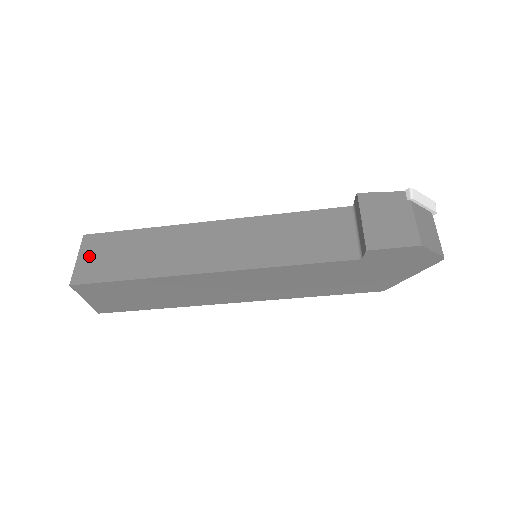
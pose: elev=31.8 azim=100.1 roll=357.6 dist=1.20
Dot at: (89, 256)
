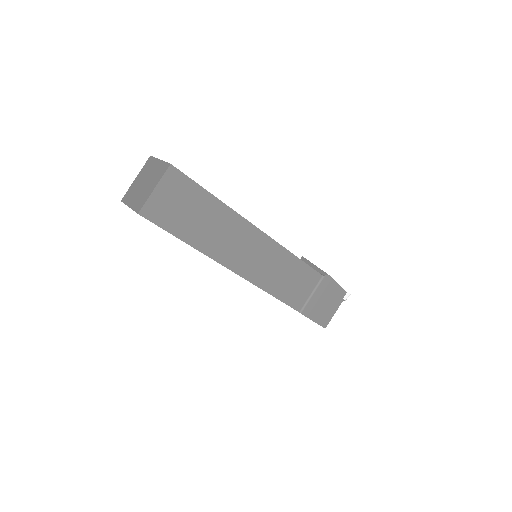
Dot at: (166, 194)
